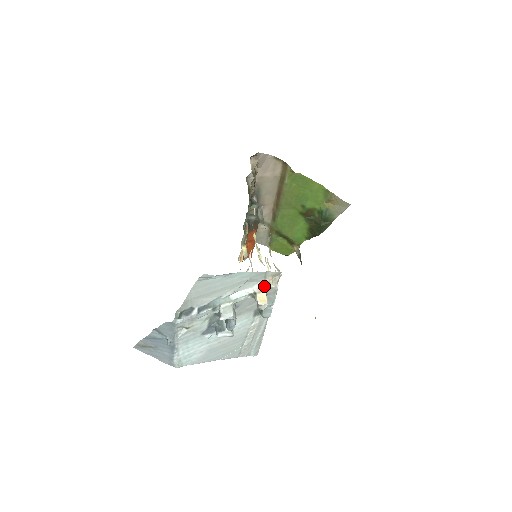
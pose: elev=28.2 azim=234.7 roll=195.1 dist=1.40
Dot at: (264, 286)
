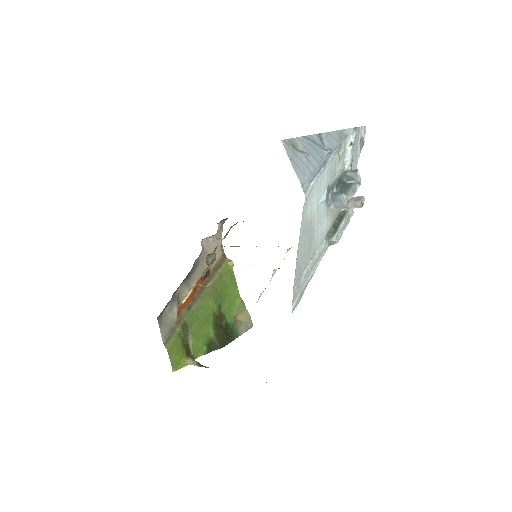
Dot at: occluded
